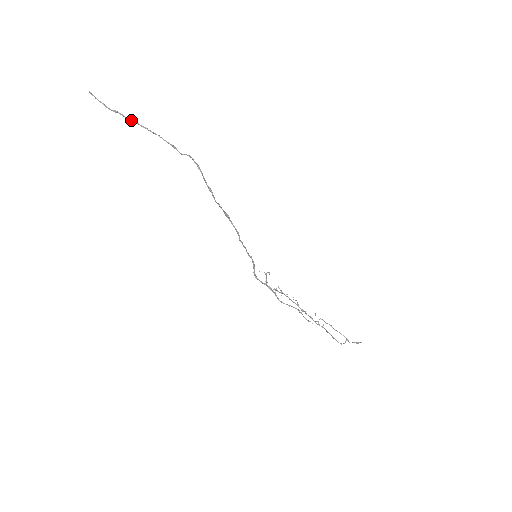
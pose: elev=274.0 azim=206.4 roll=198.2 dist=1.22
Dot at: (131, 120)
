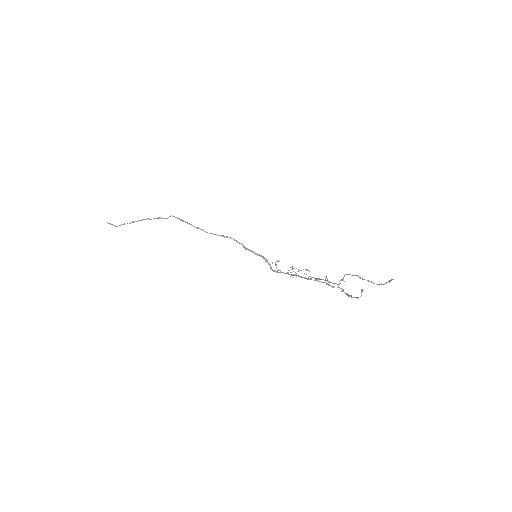
Dot at: (130, 223)
